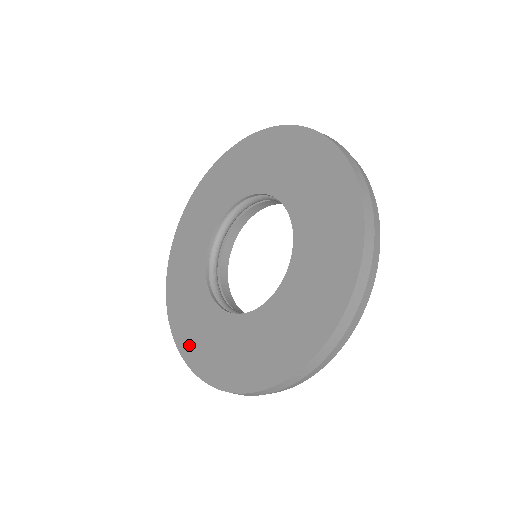
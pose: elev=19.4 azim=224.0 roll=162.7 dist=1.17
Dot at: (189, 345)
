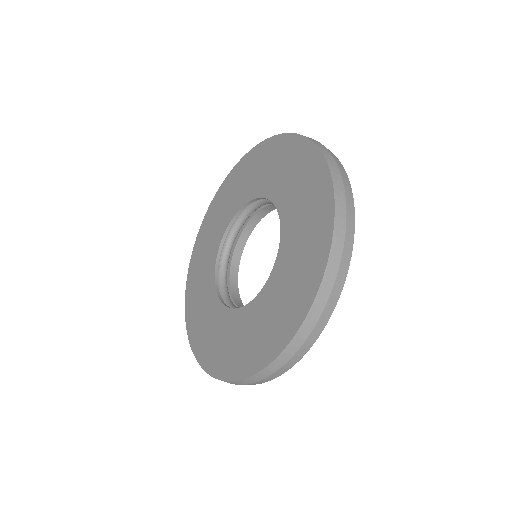
Dot at: (201, 346)
